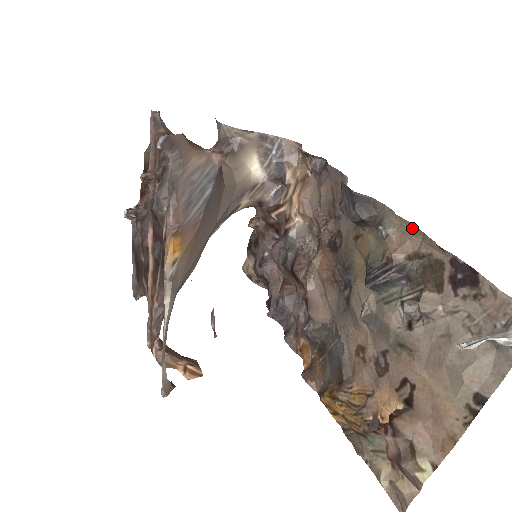
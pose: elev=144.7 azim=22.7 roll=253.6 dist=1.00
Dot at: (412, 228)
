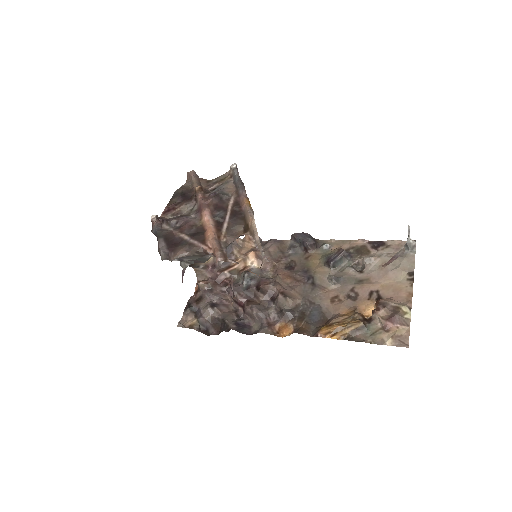
Dot at: (342, 241)
